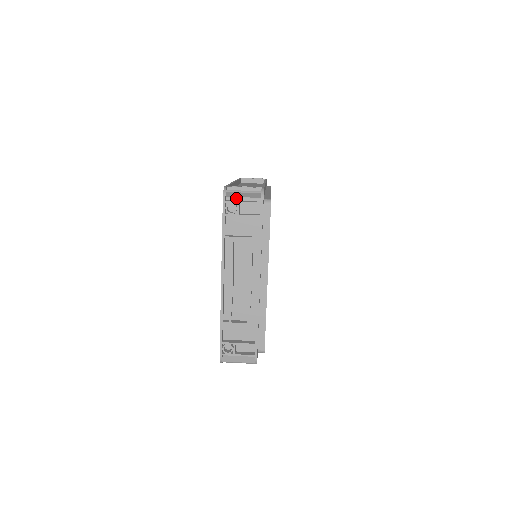
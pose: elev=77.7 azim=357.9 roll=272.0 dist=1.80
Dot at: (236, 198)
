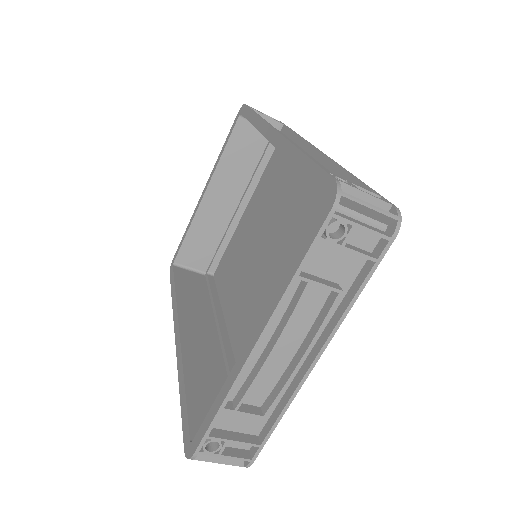
Dot at: (348, 210)
